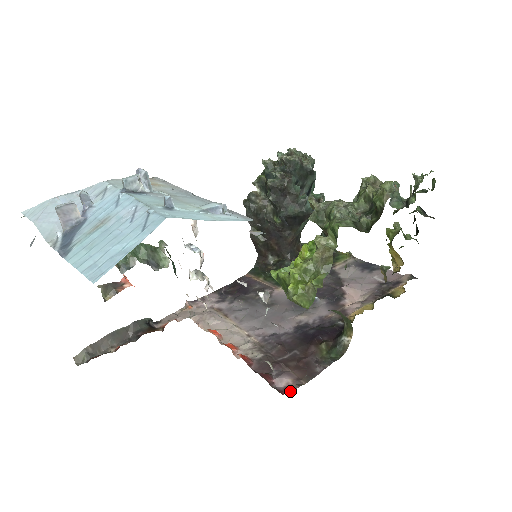
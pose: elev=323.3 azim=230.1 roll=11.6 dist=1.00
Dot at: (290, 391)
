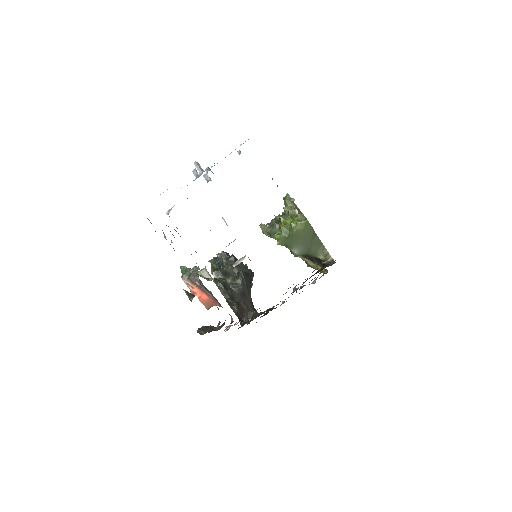
Dot at: occluded
